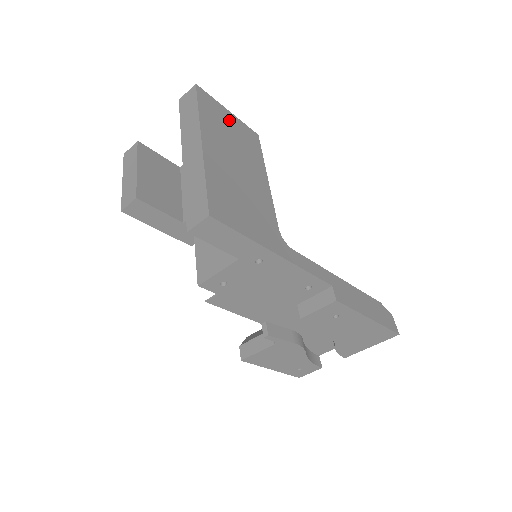
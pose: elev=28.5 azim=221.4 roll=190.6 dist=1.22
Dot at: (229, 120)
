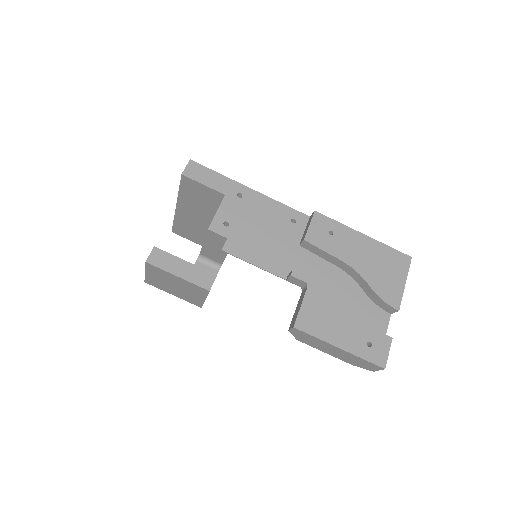
Dot at: occluded
